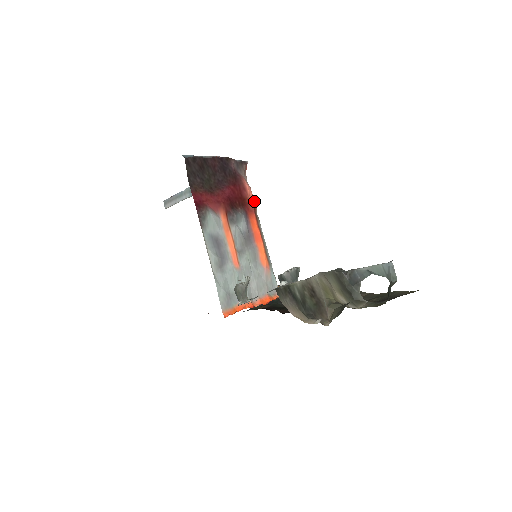
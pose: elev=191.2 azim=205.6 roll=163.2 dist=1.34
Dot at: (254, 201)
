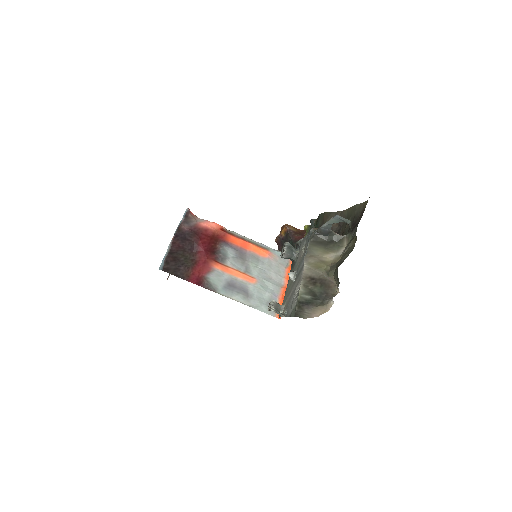
Dot at: (218, 225)
